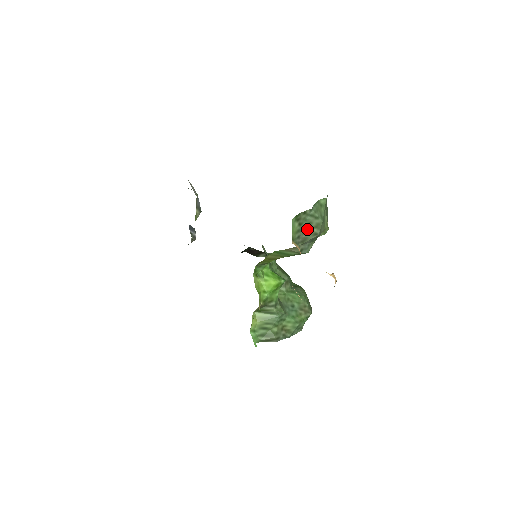
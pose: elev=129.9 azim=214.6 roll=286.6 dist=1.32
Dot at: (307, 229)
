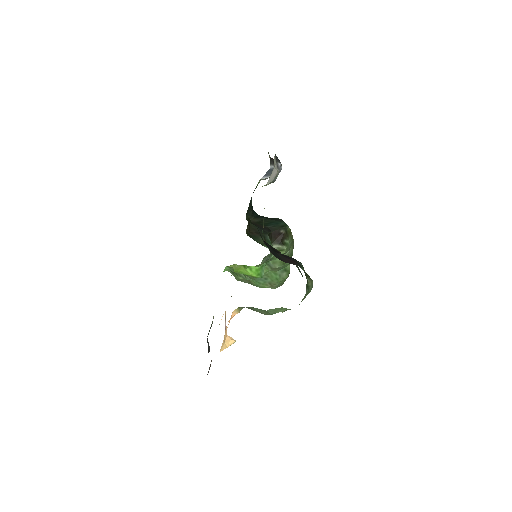
Dot at: (257, 309)
